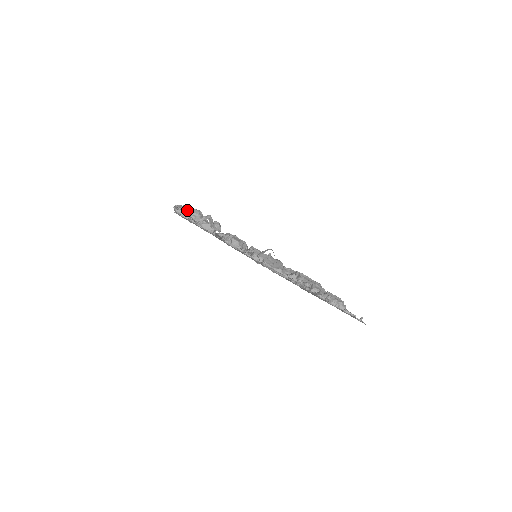
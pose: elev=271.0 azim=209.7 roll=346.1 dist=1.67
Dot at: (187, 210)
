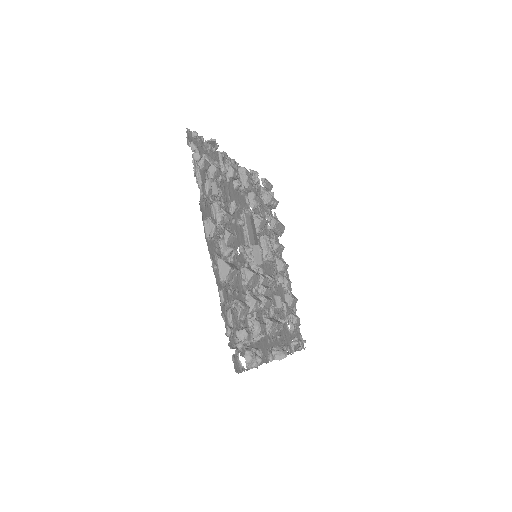
Dot at: (220, 232)
